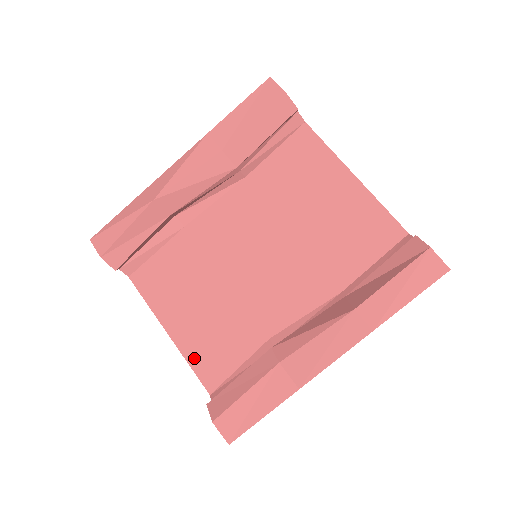
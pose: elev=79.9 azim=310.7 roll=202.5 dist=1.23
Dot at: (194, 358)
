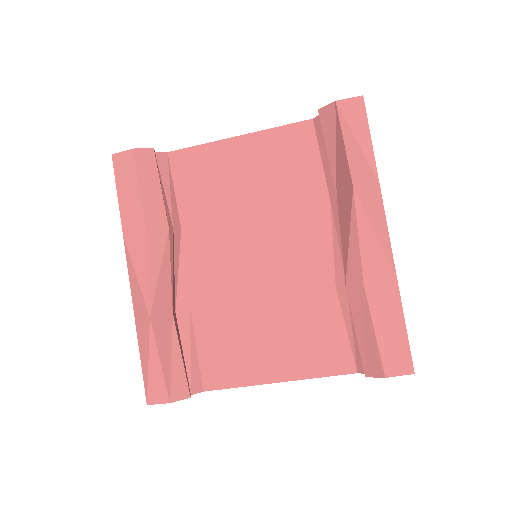
Dot at: (315, 369)
